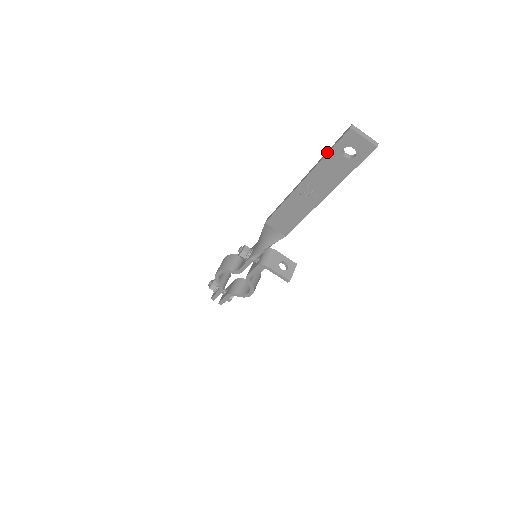
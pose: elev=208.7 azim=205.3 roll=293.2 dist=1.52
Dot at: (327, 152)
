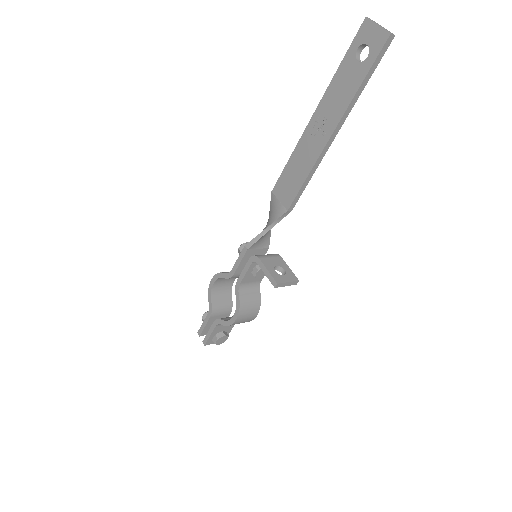
Dot at: (342, 63)
